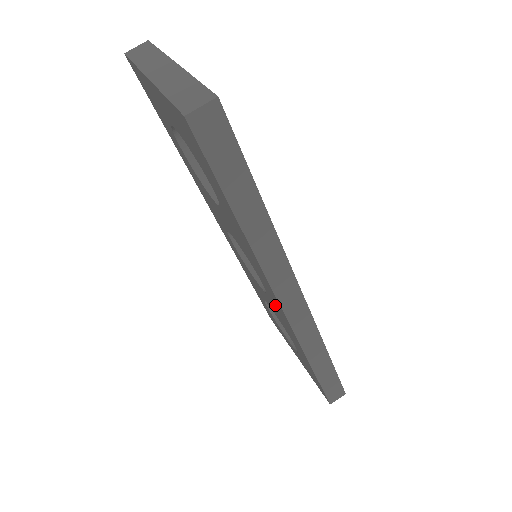
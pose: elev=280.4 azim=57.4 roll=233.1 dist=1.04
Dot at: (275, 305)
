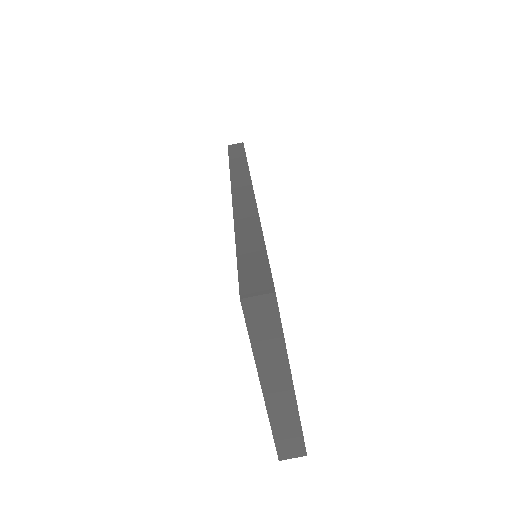
Dot at: occluded
